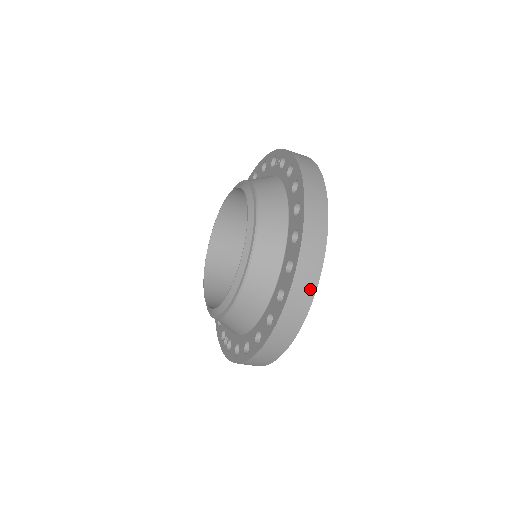
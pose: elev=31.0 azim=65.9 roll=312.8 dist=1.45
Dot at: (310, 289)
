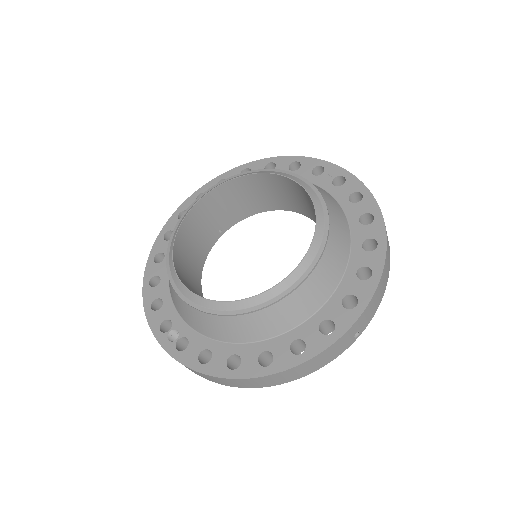
Dot at: occluded
